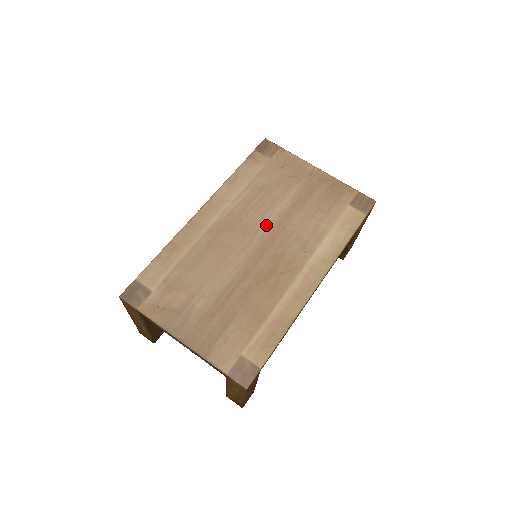
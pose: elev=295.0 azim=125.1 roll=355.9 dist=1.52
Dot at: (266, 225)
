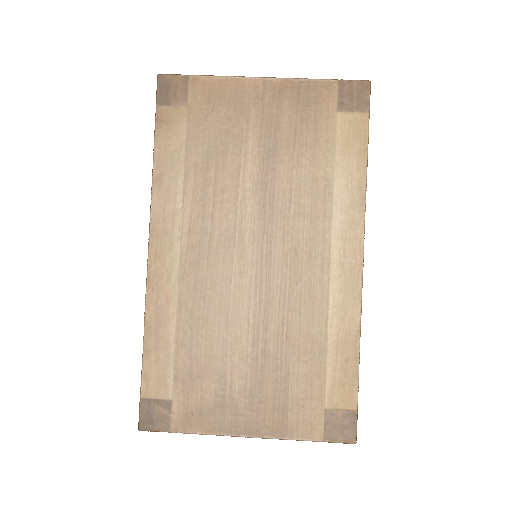
Dot at: (247, 218)
